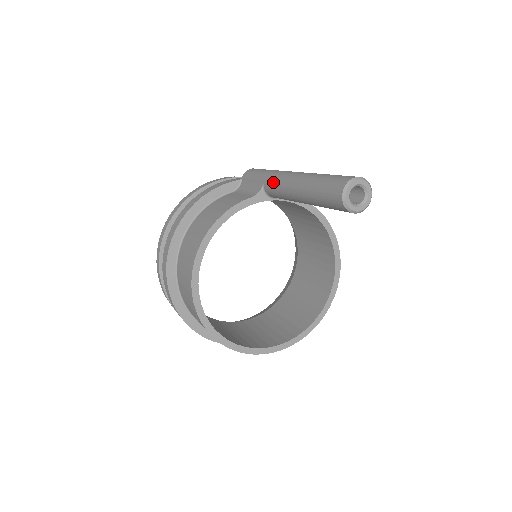
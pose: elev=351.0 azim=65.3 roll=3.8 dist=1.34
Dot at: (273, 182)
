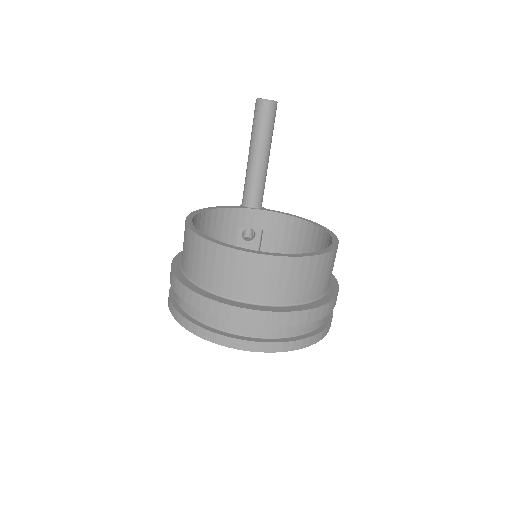
Dot at: (244, 187)
